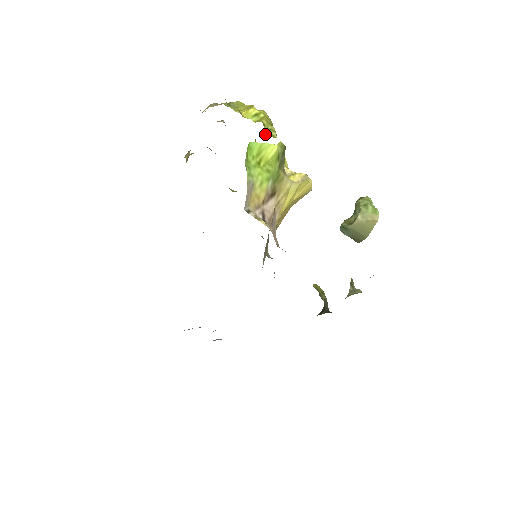
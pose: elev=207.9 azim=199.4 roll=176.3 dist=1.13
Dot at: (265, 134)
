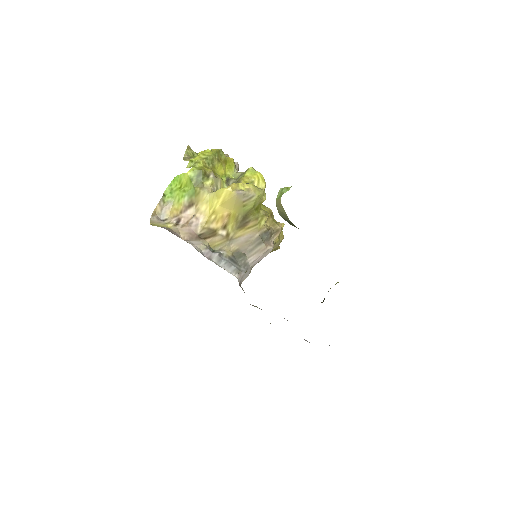
Dot at: occluded
